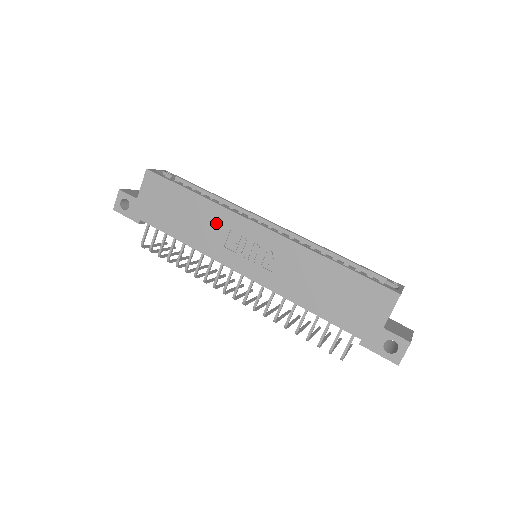
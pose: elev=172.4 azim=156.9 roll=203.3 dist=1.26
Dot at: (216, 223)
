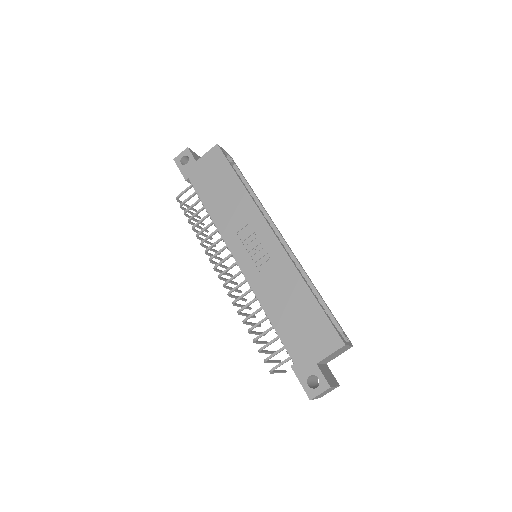
Dot at: (242, 212)
